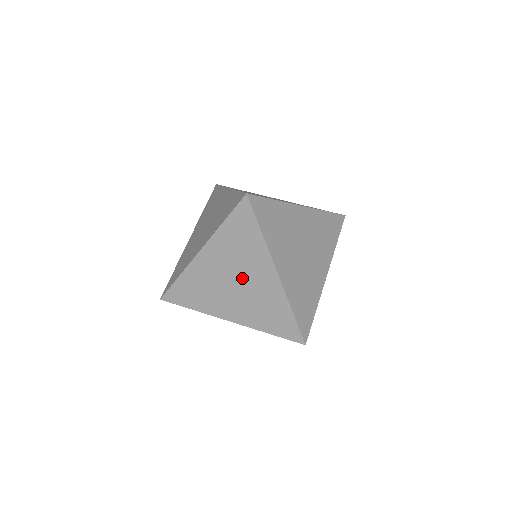
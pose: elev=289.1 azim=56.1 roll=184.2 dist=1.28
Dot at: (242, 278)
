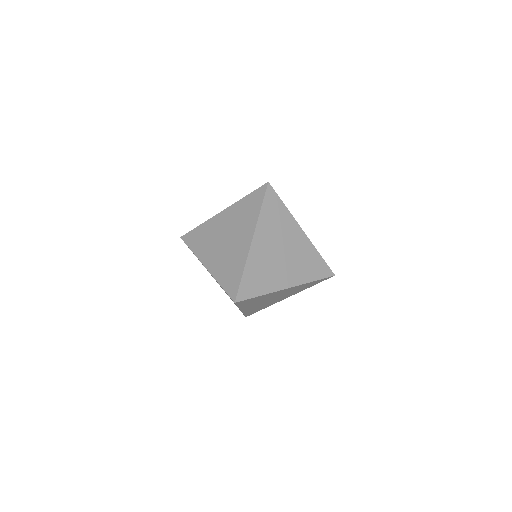
Dot at: (273, 298)
